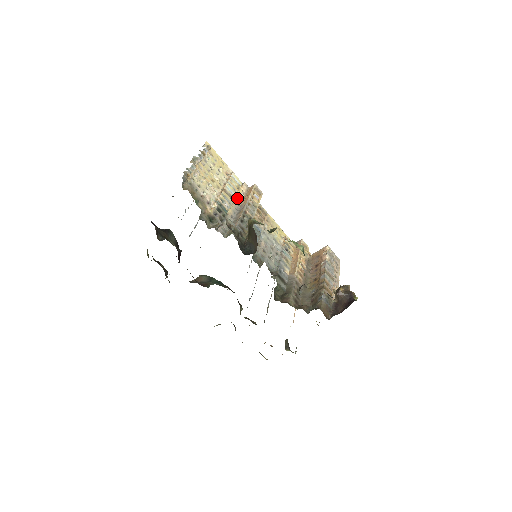
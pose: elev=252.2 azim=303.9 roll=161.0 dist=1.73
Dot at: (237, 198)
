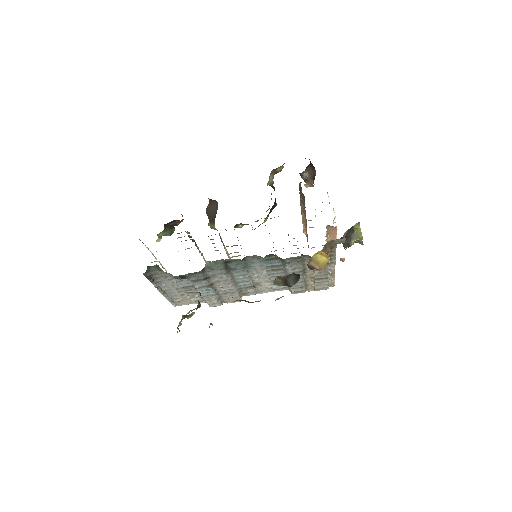
Dot at: occluded
